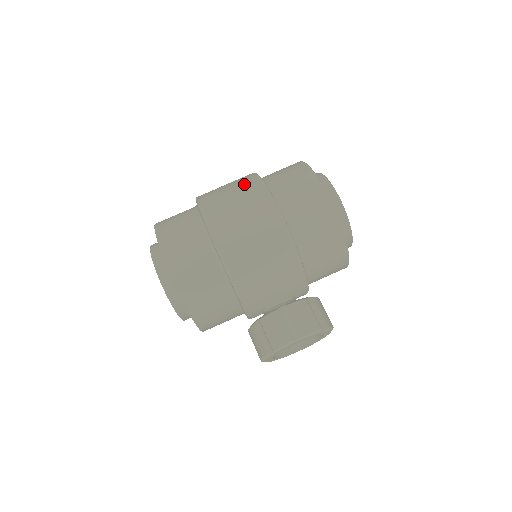
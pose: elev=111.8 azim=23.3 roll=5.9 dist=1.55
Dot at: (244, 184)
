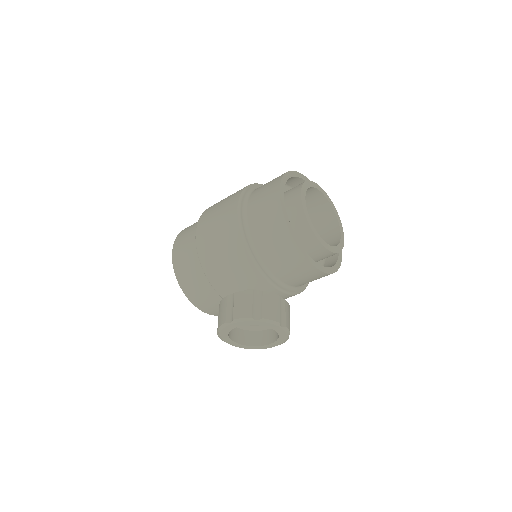
Dot at: (236, 192)
